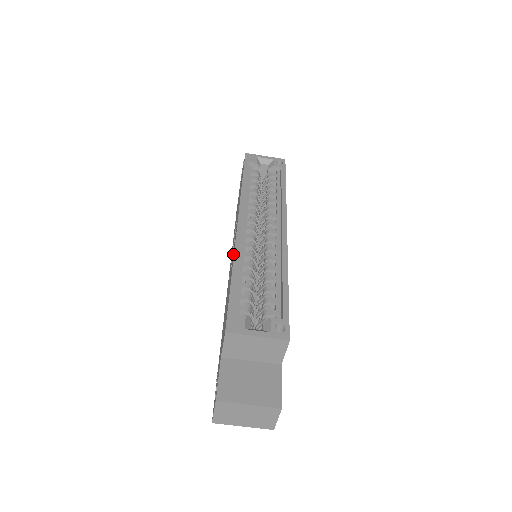
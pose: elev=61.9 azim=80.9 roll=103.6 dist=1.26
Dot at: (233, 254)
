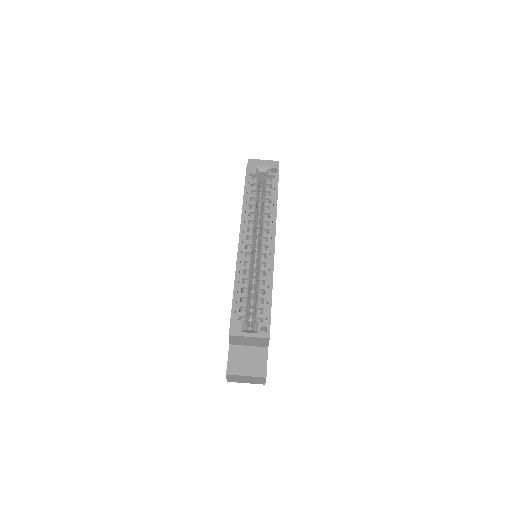
Dot at: occluded
